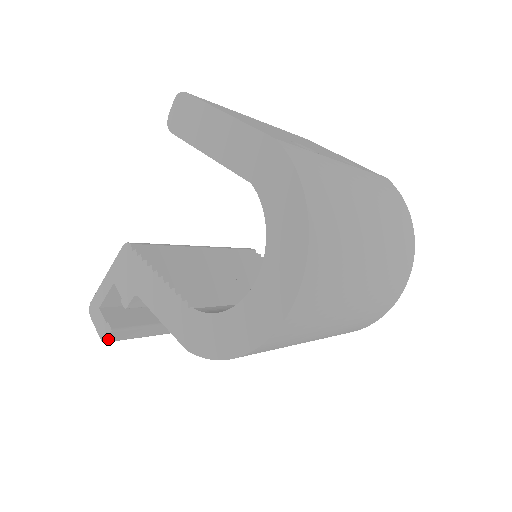
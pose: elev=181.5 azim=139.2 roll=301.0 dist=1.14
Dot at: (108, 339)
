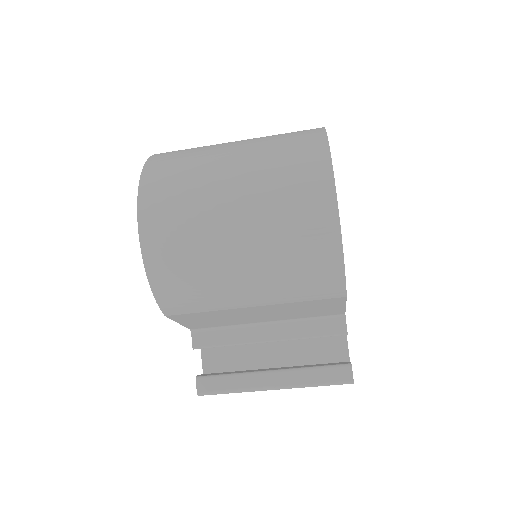
Dot at: (198, 389)
